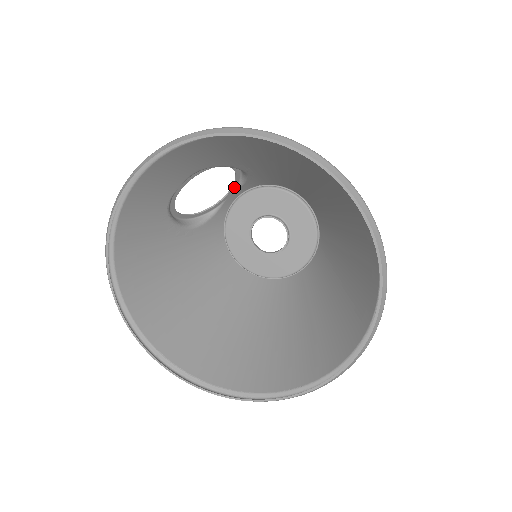
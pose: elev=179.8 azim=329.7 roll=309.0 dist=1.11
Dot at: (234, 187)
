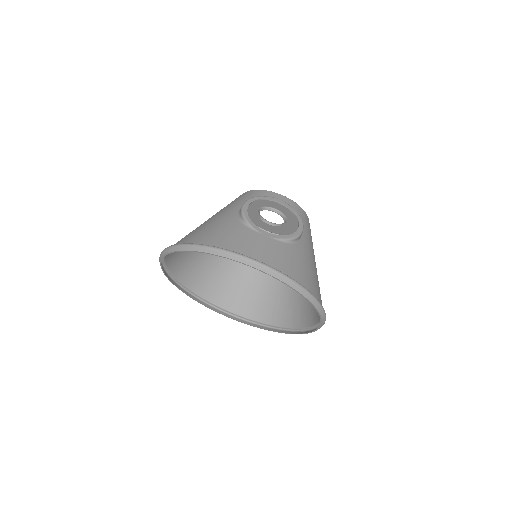
Dot at: (288, 207)
